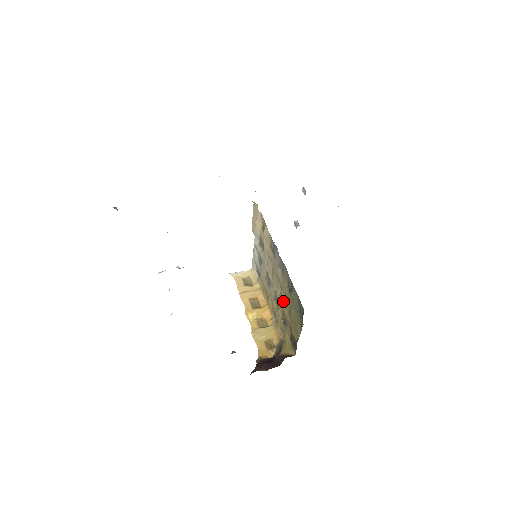
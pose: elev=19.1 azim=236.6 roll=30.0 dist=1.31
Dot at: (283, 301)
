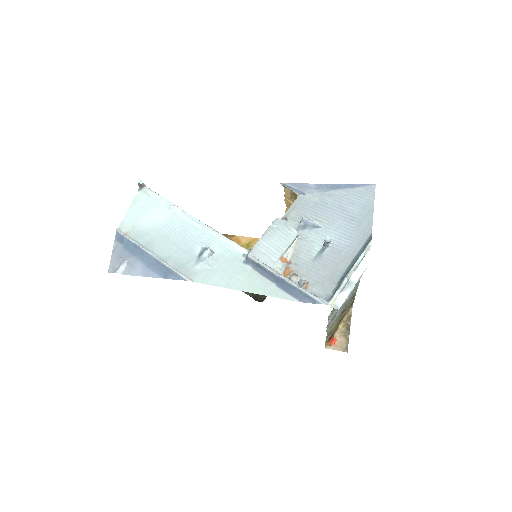
Dot at: occluded
